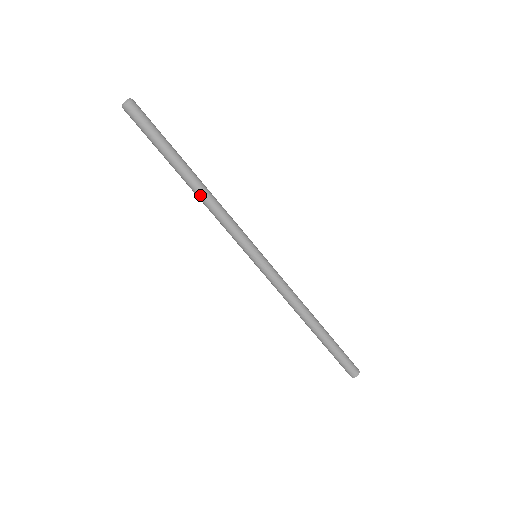
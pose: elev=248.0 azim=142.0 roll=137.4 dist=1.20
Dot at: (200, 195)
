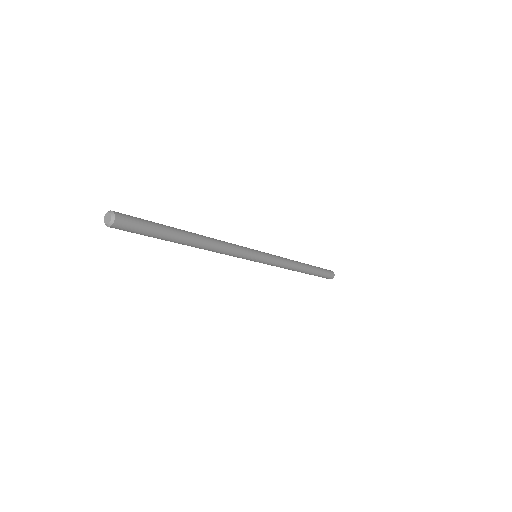
Dot at: (200, 248)
